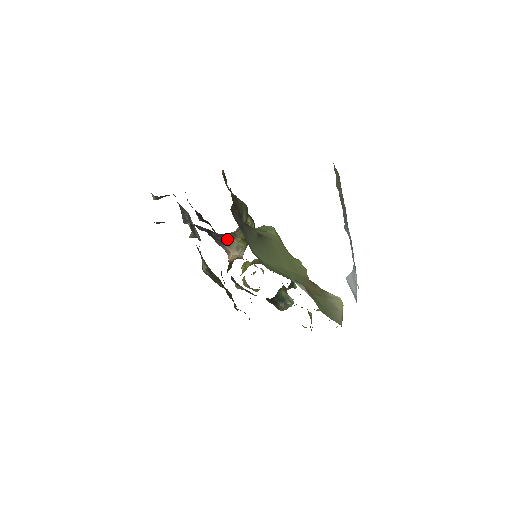
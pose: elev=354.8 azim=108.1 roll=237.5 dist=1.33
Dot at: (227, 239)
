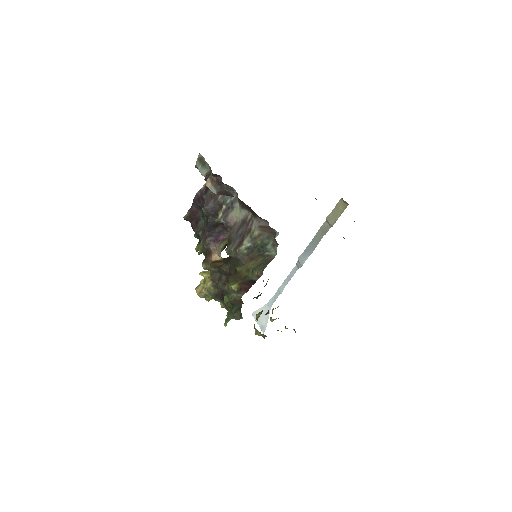
Dot at: (222, 238)
